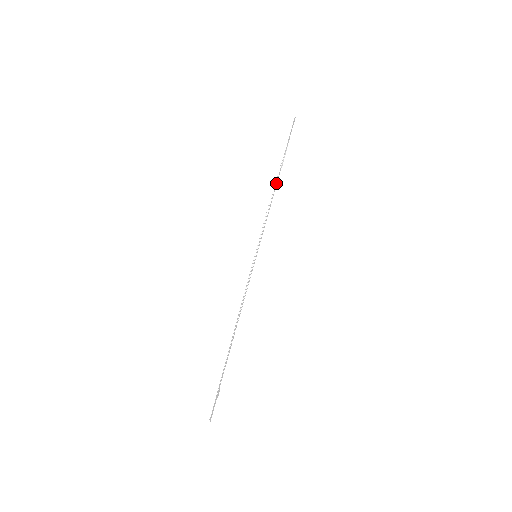
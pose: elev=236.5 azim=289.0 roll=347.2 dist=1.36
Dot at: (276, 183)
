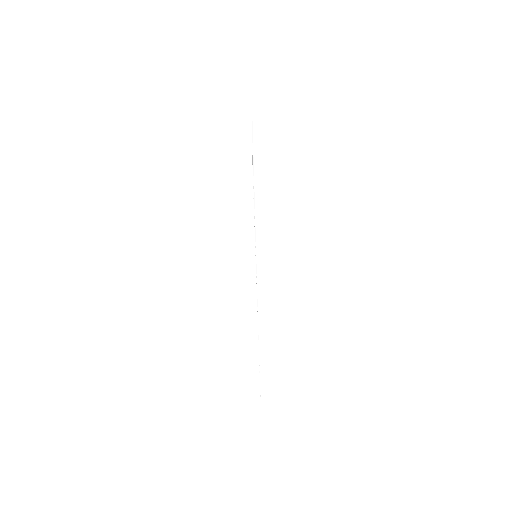
Dot at: (253, 180)
